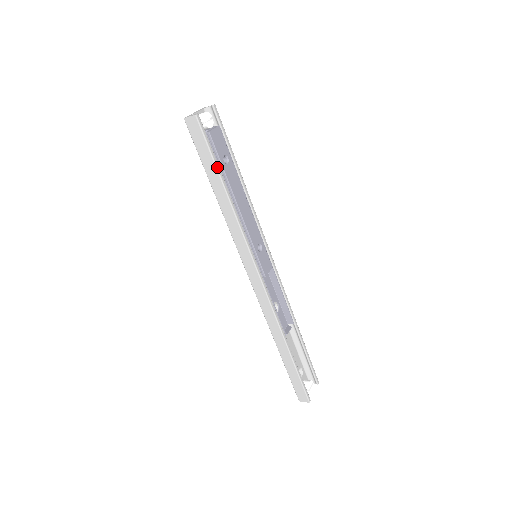
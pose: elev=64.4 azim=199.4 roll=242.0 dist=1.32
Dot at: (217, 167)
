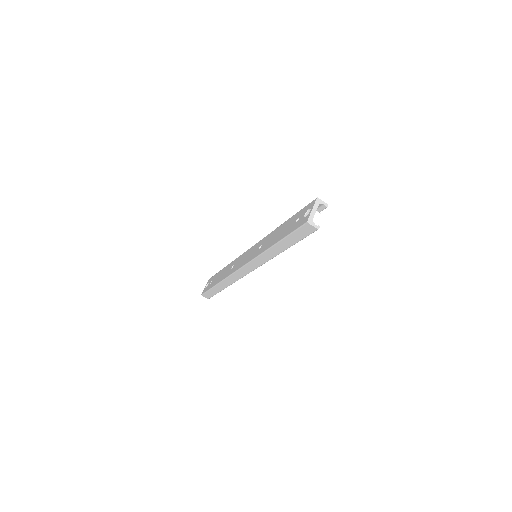
Dot at: occluded
